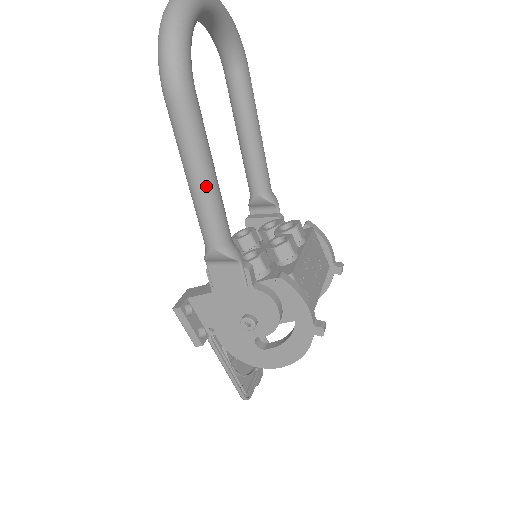
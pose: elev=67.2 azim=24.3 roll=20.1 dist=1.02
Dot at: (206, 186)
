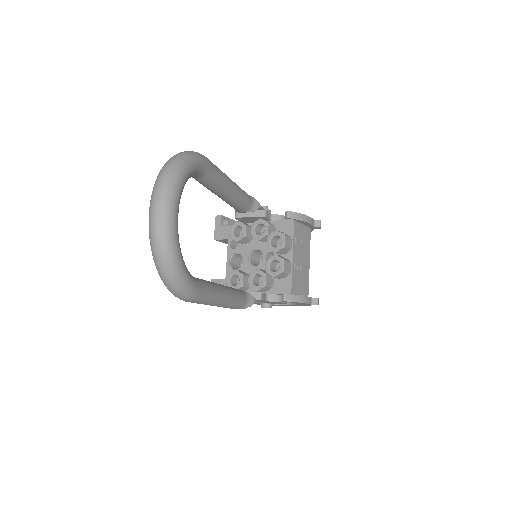
Dot at: (224, 304)
